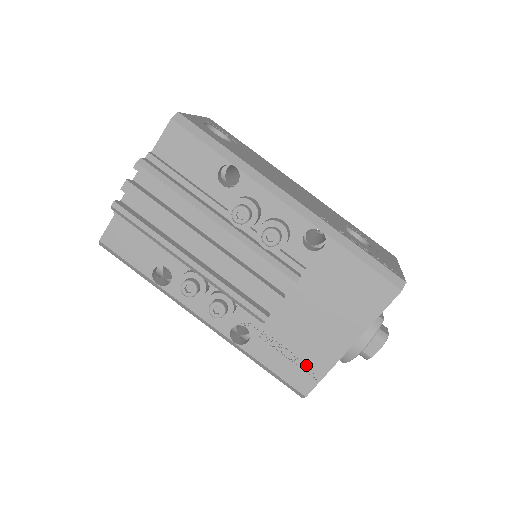
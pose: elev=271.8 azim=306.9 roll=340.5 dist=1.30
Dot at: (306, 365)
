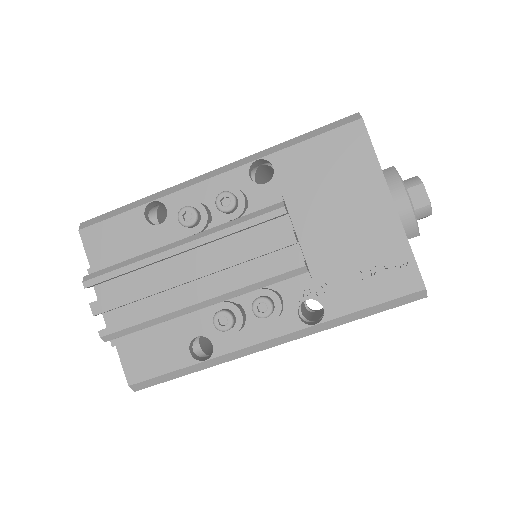
Dot at: (387, 264)
